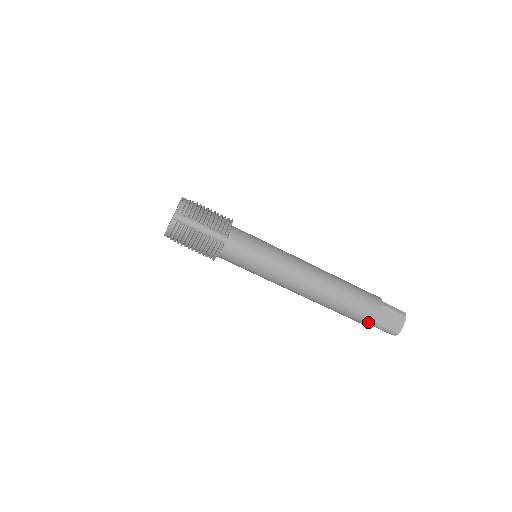
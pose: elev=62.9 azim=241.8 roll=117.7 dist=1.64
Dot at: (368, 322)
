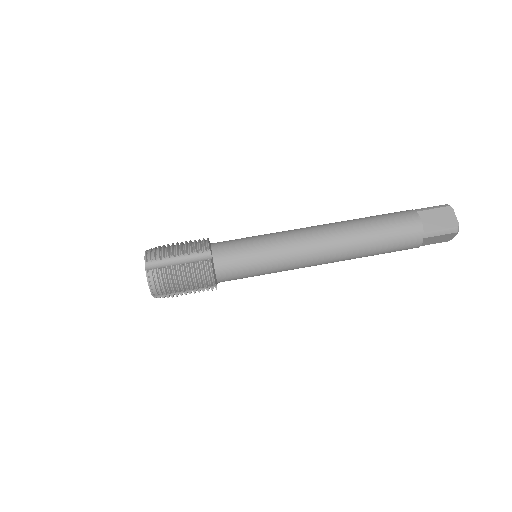
Dot at: (417, 238)
